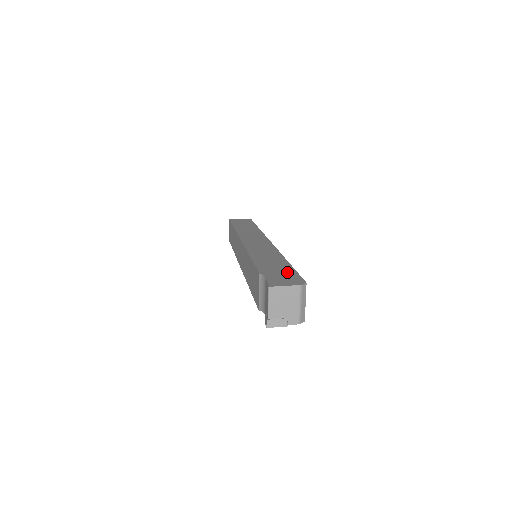
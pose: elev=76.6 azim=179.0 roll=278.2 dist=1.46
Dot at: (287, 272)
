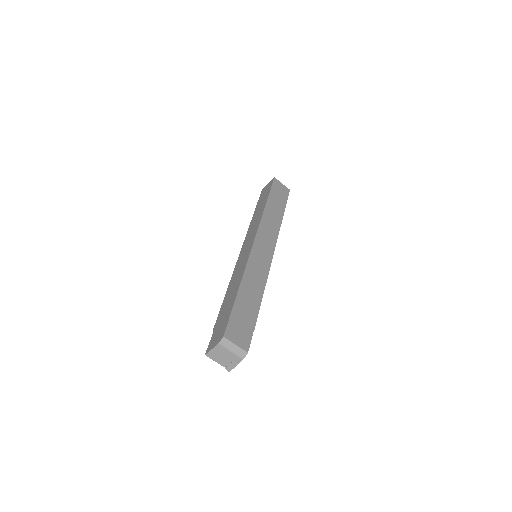
Dot at: (225, 318)
